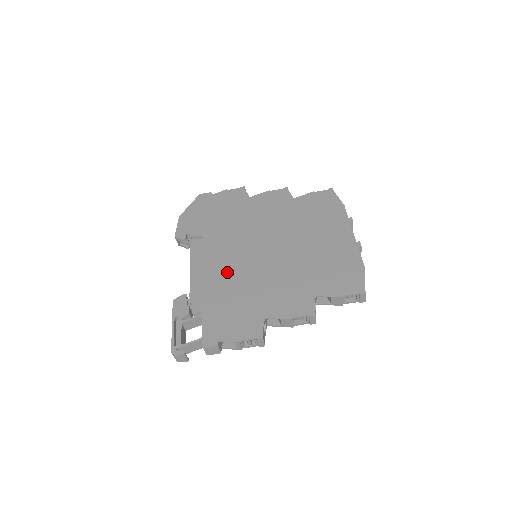
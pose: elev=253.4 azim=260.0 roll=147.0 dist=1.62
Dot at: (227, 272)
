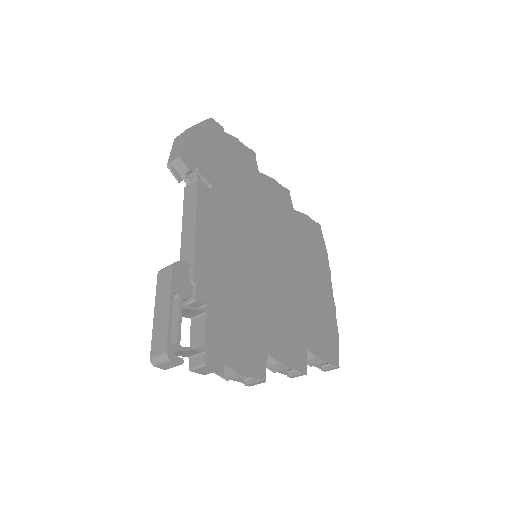
Dot at: (236, 261)
